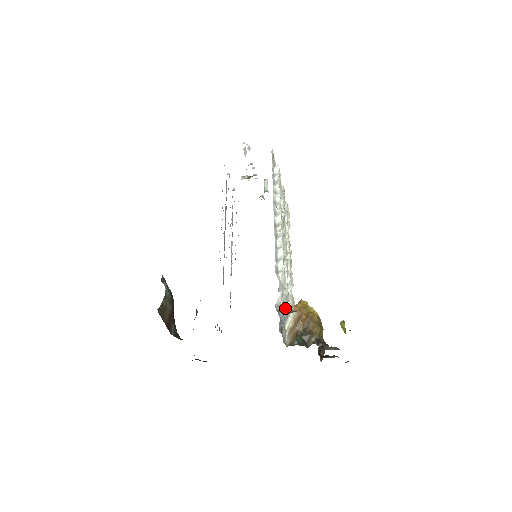
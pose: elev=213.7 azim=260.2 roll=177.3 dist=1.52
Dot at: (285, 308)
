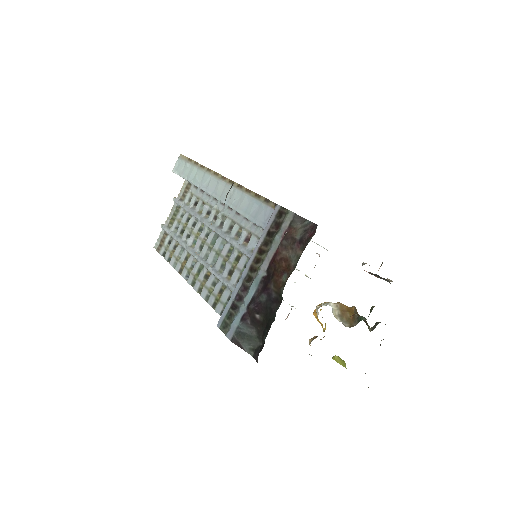
Dot at: occluded
